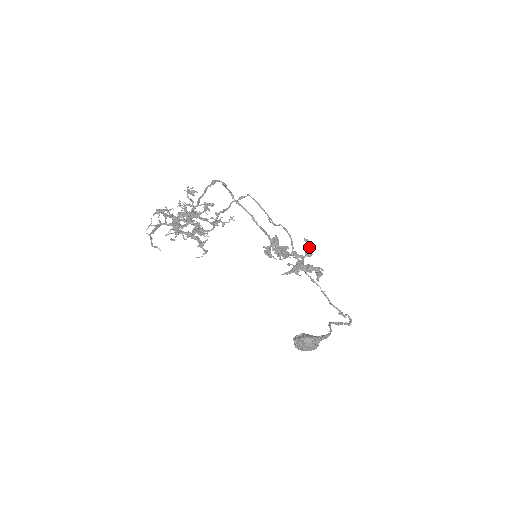
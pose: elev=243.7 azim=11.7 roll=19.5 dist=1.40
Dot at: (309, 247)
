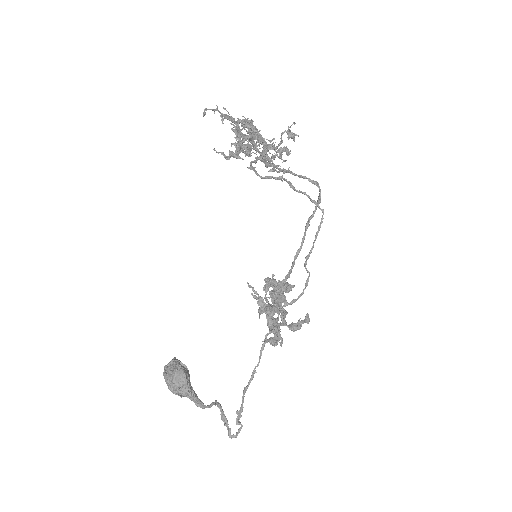
Dot at: (301, 323)
